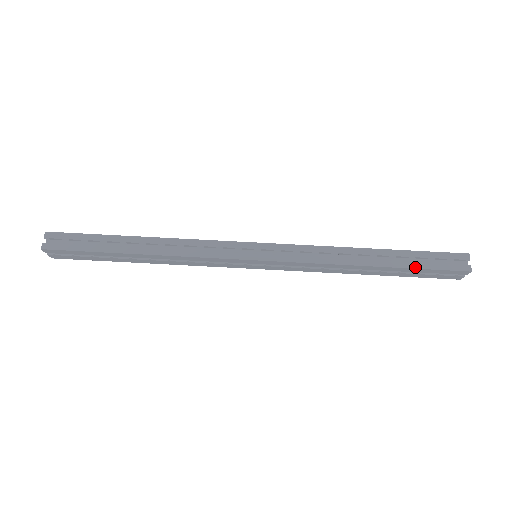
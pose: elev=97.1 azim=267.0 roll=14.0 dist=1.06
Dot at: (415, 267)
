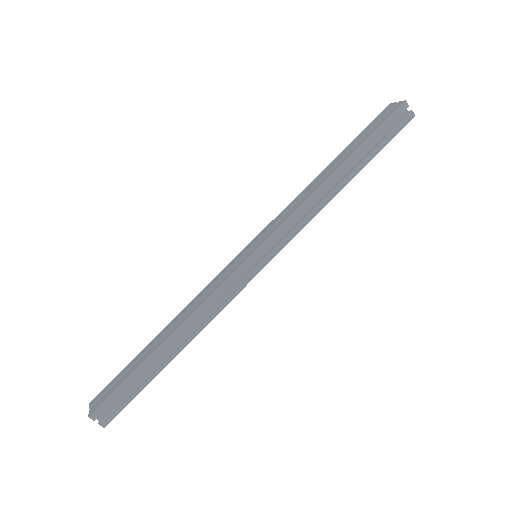
Dot at: (377, 152)
